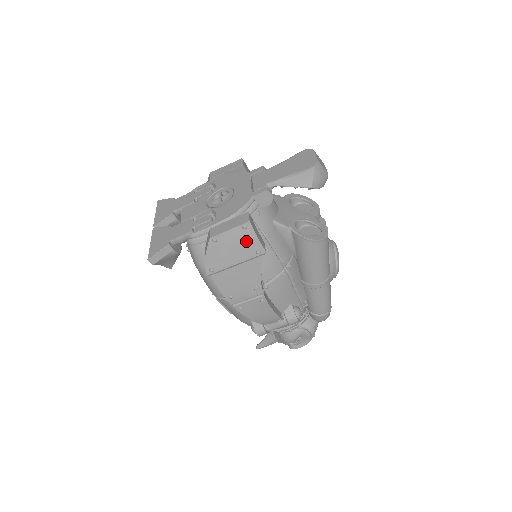
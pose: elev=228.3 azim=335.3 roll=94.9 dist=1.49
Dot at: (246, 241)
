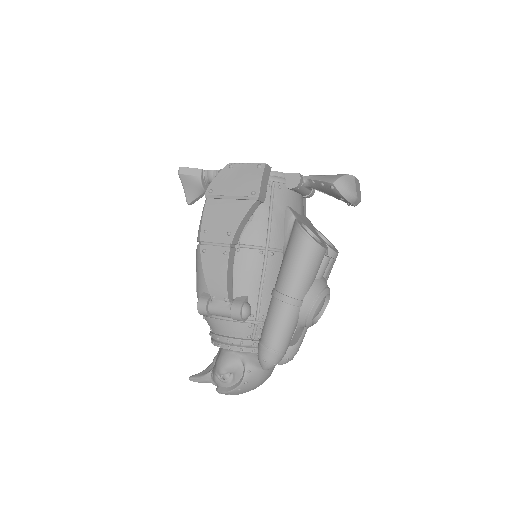
Dot at: (252, 178)
